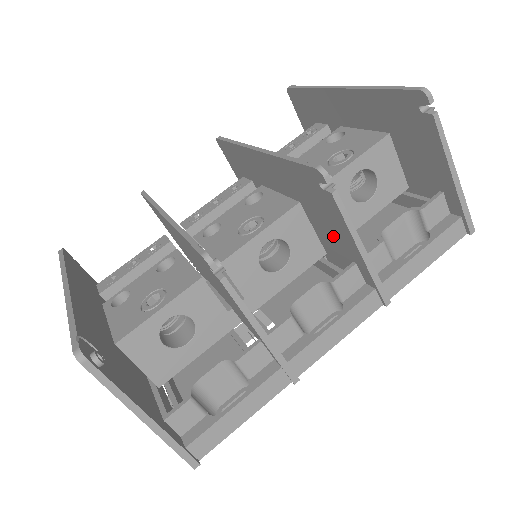
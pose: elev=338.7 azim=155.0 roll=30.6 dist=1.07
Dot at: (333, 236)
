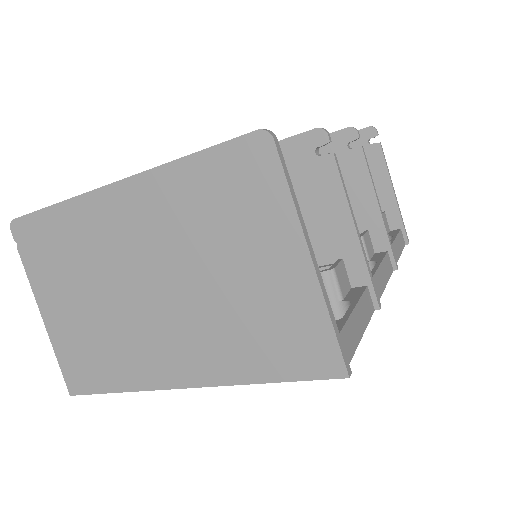
Dot at: occluded
